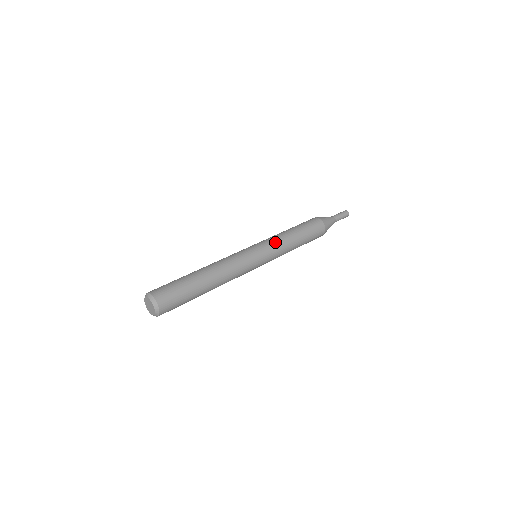
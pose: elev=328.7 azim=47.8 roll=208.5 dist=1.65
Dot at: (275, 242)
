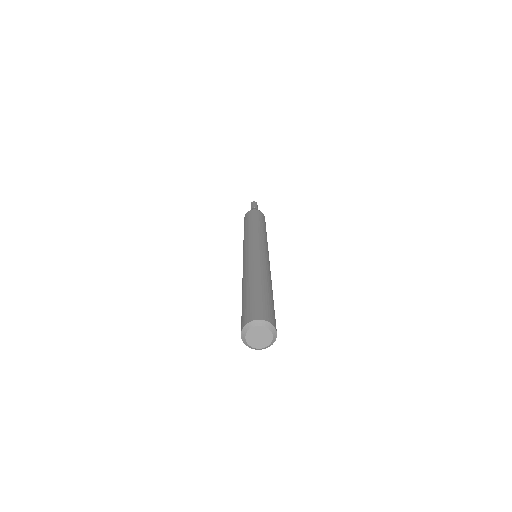
Dot at: (260, 235)
